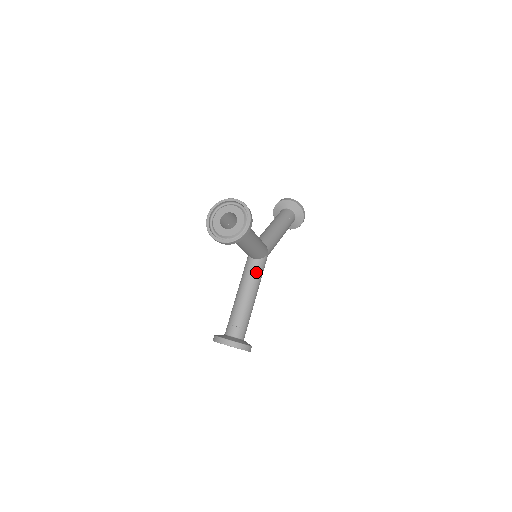
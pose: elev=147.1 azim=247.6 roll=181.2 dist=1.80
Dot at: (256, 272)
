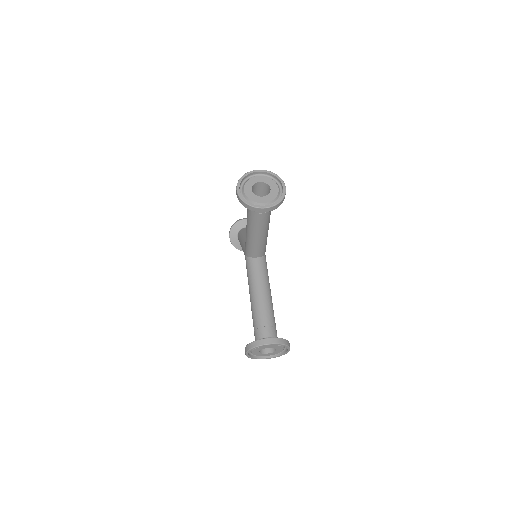
Dot at: (264, 269)
